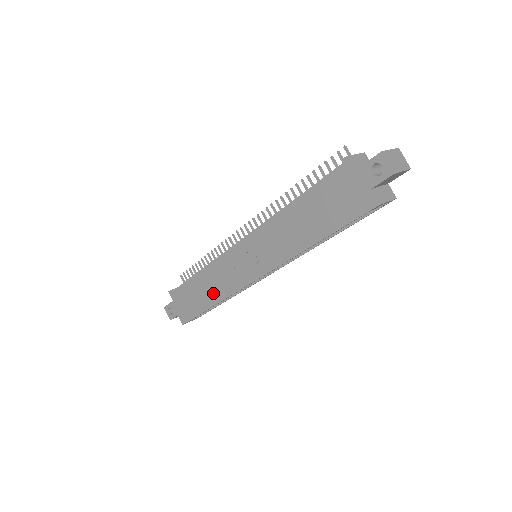
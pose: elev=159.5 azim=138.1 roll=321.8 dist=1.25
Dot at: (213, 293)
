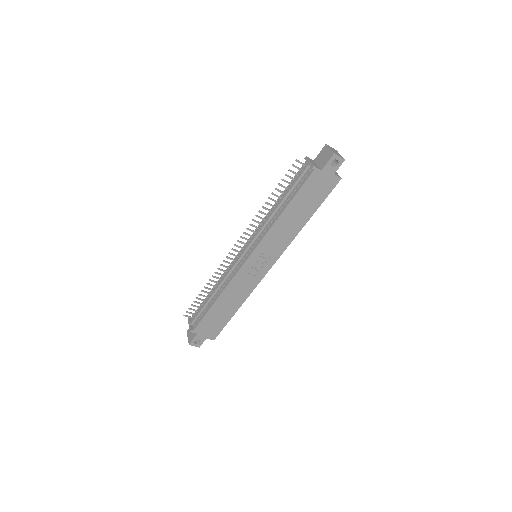
Dot at: (237, 301)
